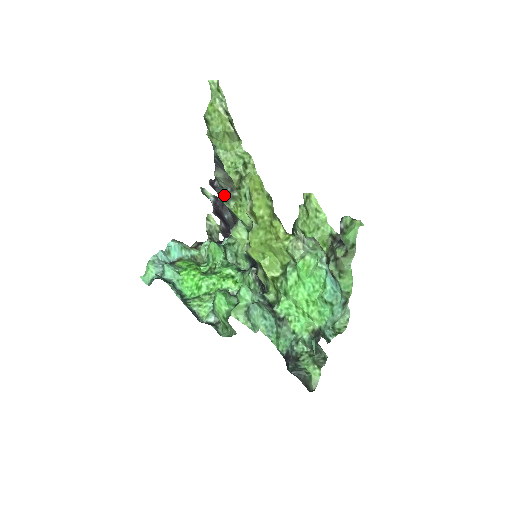
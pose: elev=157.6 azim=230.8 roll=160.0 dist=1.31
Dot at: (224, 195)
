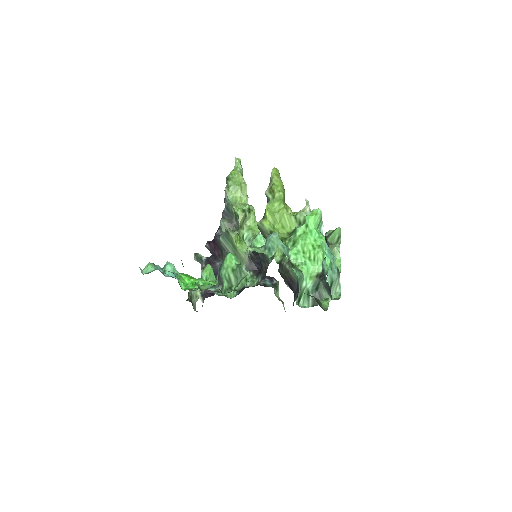
Dot at: (229, 228)
